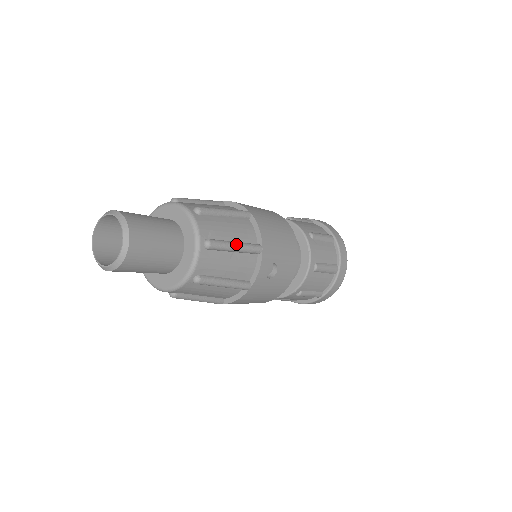
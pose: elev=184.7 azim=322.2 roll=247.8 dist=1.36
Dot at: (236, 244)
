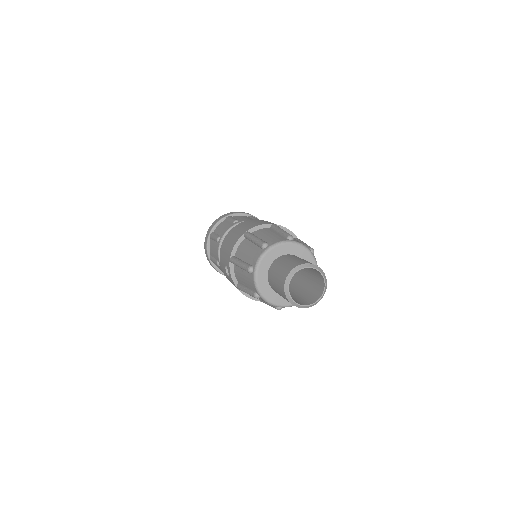
Dot at: (305, 243)
